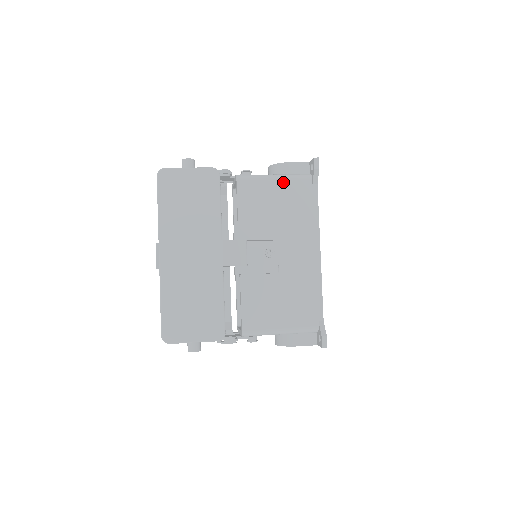
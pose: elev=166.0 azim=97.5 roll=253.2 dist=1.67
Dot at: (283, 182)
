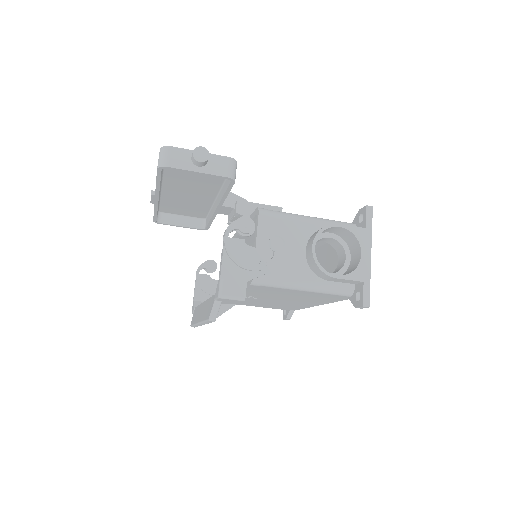
Dot at: occluded
